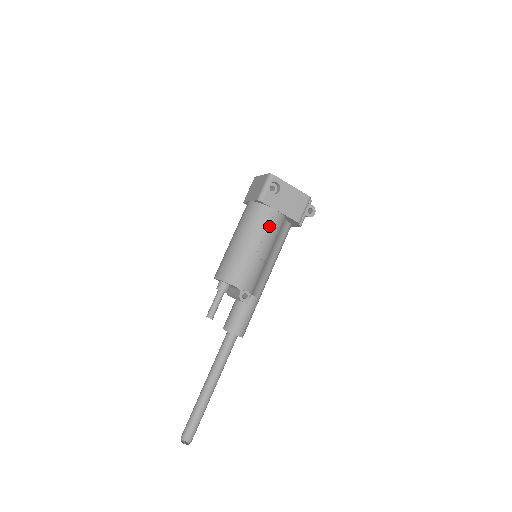
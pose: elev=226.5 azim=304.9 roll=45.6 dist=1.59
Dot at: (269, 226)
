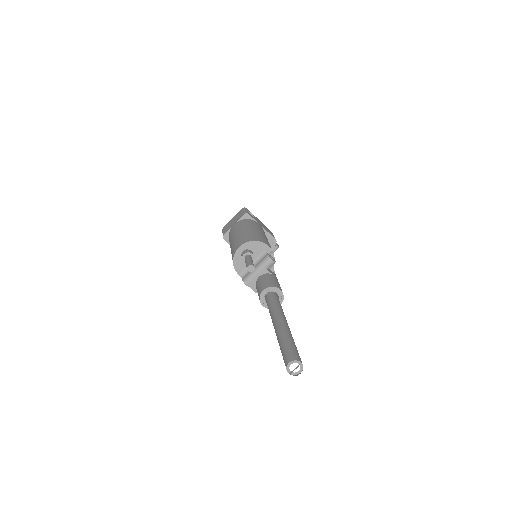
Dot at: (261, 228)
